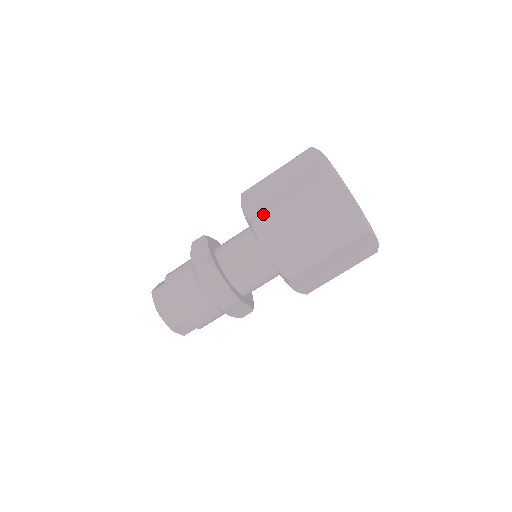
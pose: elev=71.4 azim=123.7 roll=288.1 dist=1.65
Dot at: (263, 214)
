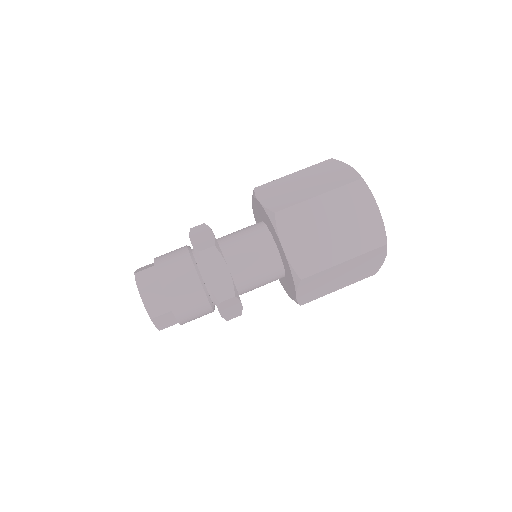
Dot at: (288, 206)
